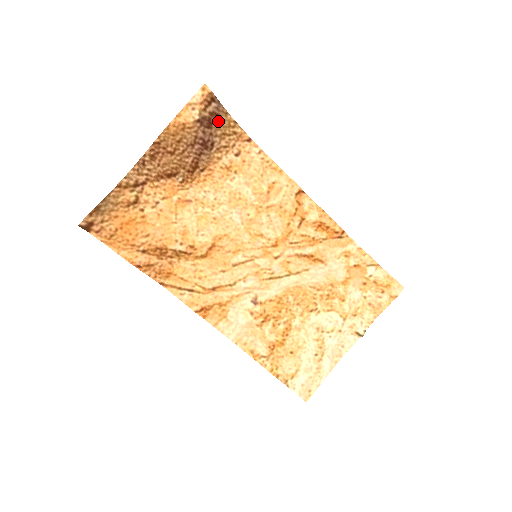
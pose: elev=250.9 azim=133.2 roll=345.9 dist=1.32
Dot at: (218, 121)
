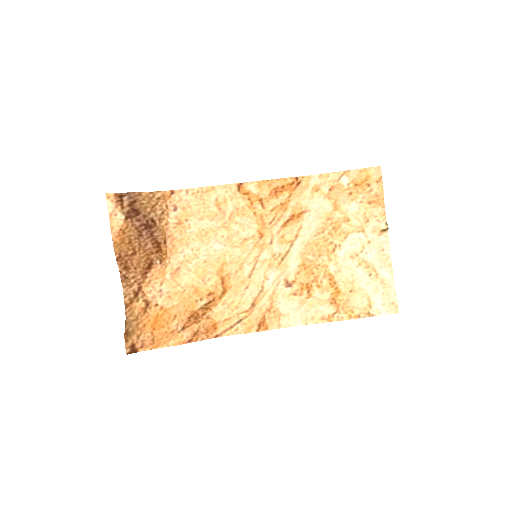
Dot at: (140, 204)
